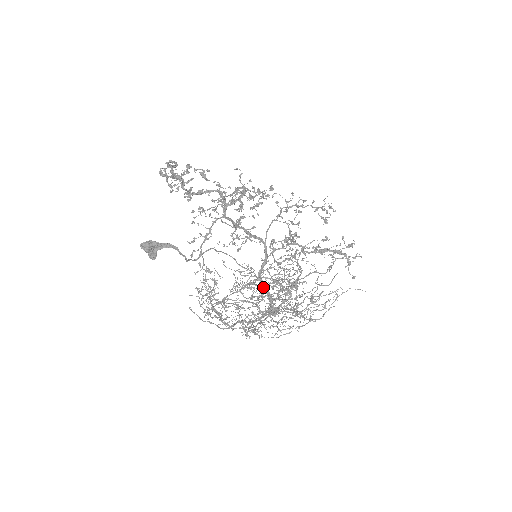
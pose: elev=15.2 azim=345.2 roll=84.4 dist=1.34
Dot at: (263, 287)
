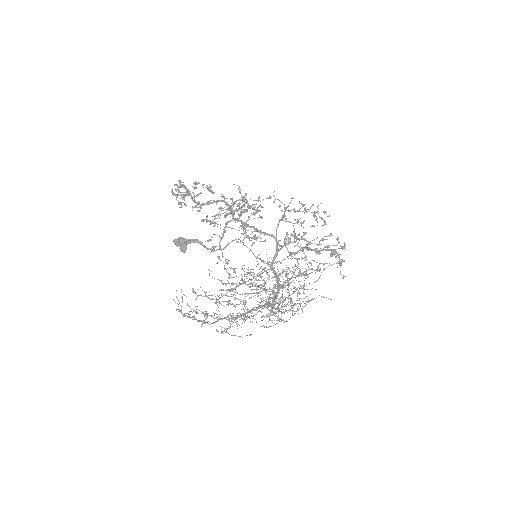
Dot at: occluded
